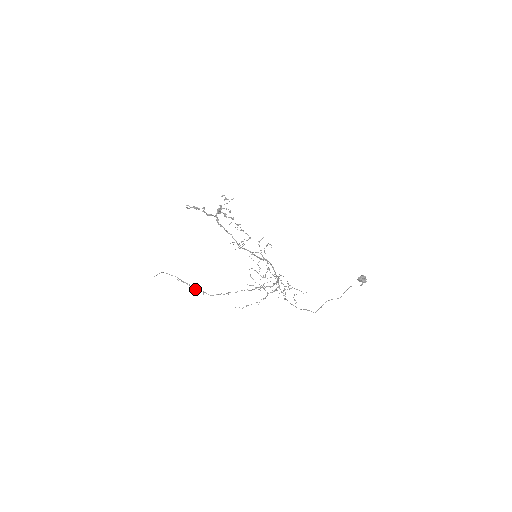
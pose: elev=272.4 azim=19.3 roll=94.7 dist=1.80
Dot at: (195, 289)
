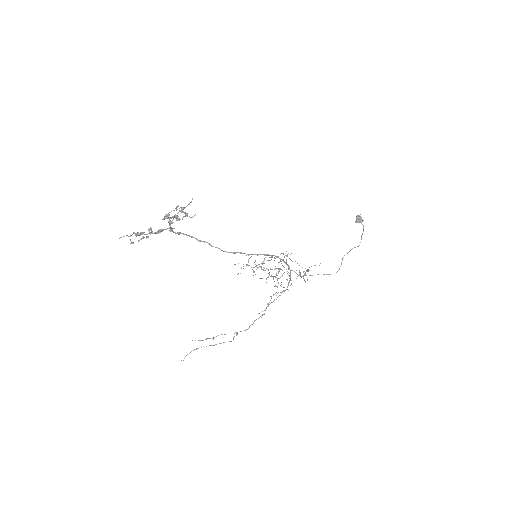
Dot at: occluded
